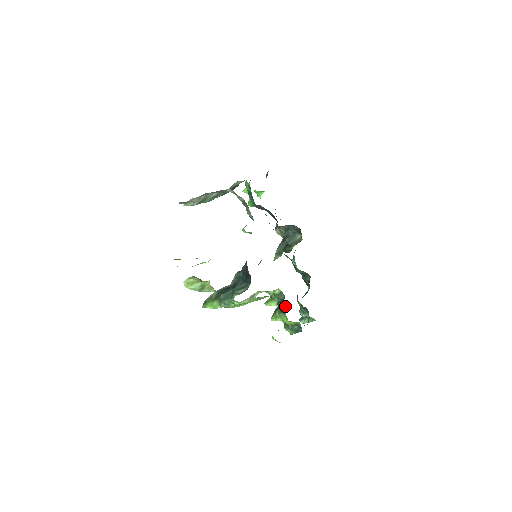
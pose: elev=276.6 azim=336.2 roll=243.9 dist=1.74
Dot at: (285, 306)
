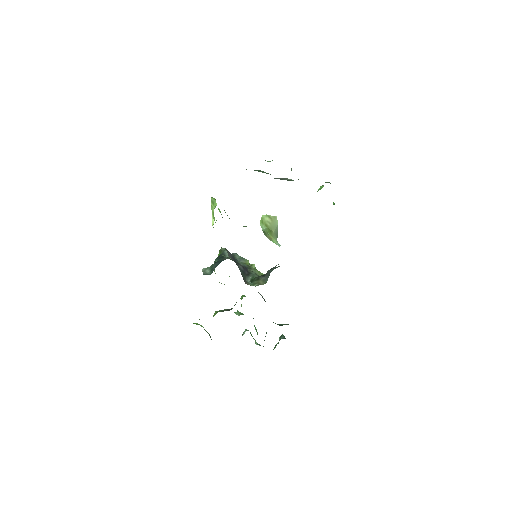
Dot at: occluded
